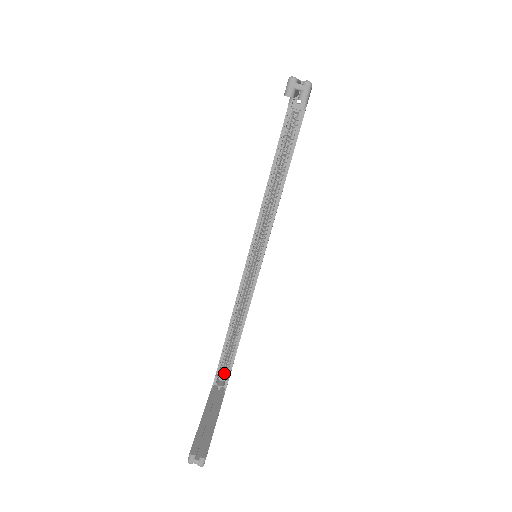
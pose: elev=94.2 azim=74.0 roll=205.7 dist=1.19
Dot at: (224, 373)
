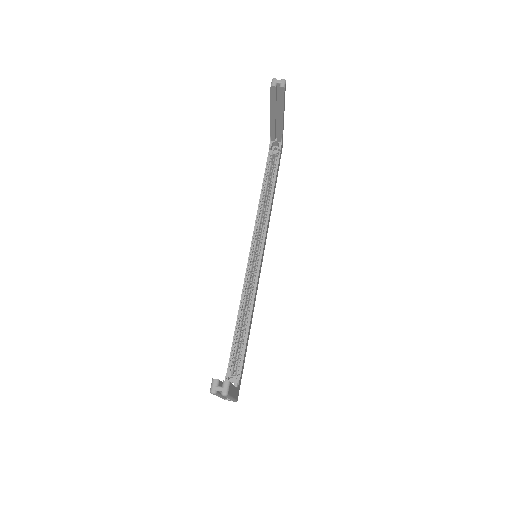
Dot at: (234, 375)
